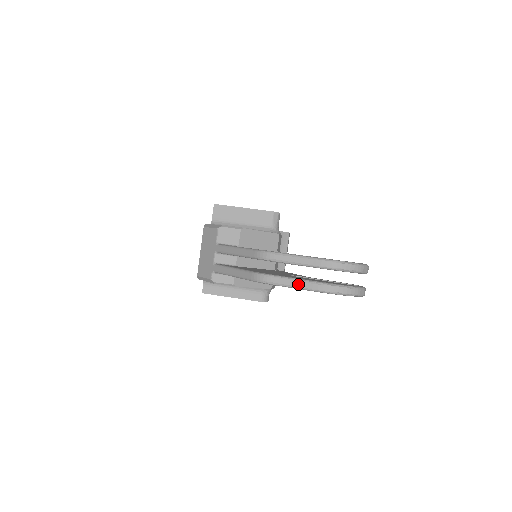
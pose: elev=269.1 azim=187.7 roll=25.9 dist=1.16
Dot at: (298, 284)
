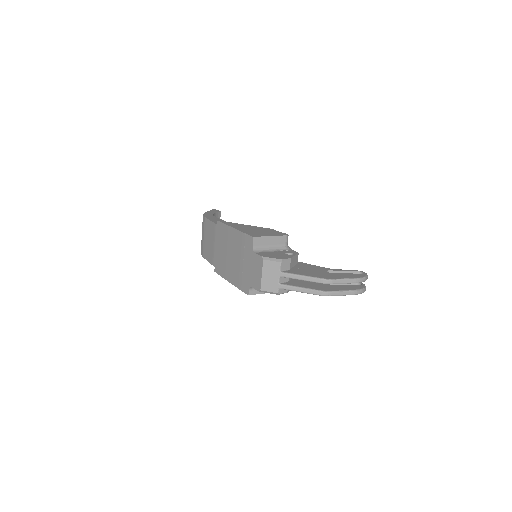
Dot at: (345, 293)
